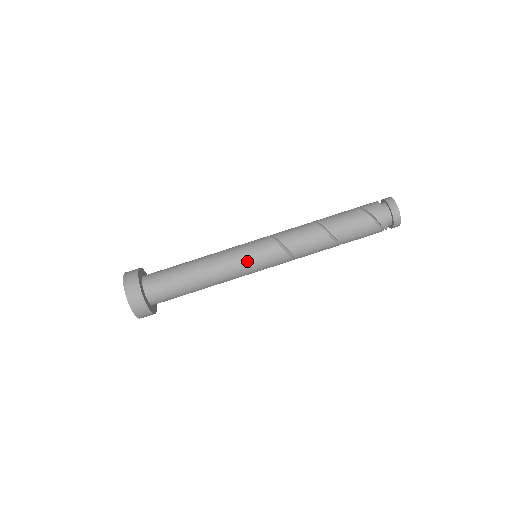
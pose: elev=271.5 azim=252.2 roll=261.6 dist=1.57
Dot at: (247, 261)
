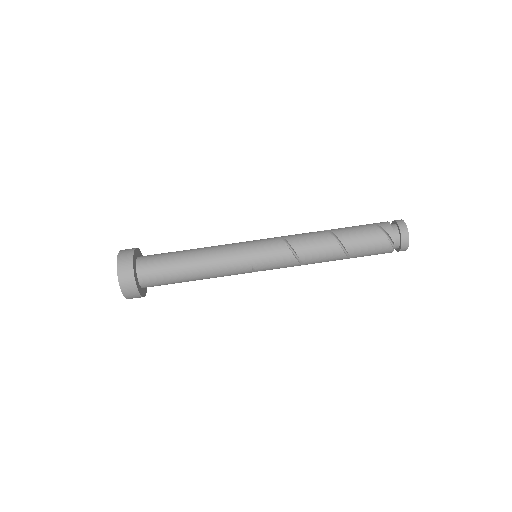
Dot at: (244, 246)
